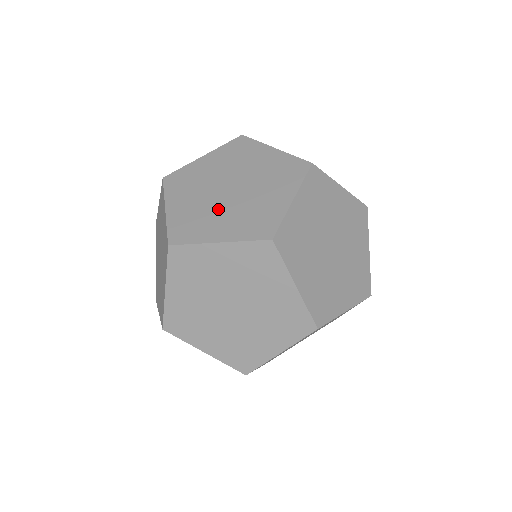
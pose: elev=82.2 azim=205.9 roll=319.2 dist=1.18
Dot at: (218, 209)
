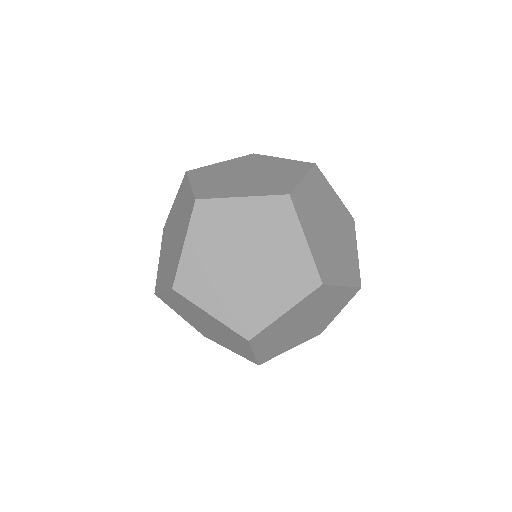
Dot at: (225, 279)
